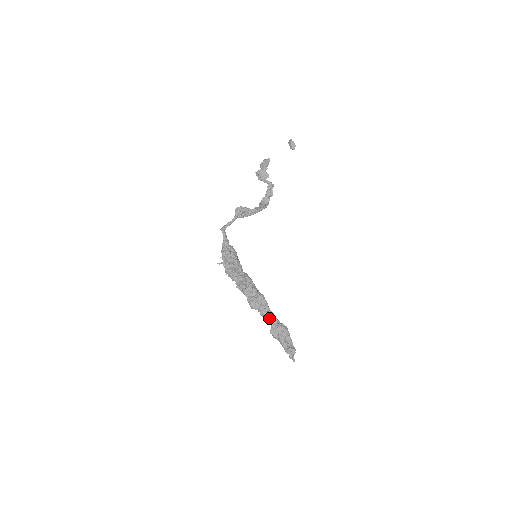
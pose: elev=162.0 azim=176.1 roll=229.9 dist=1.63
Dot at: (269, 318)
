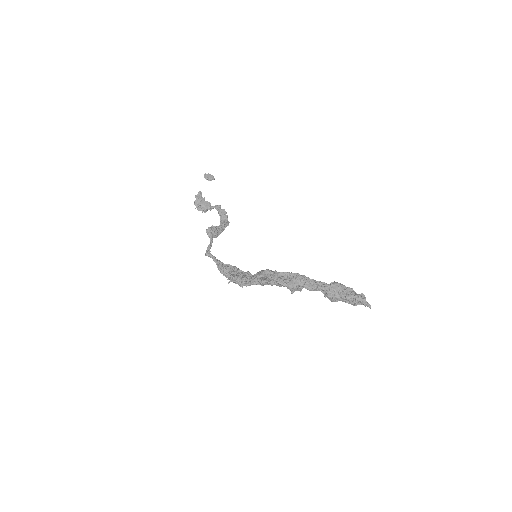
Dot at: (317, 285)
